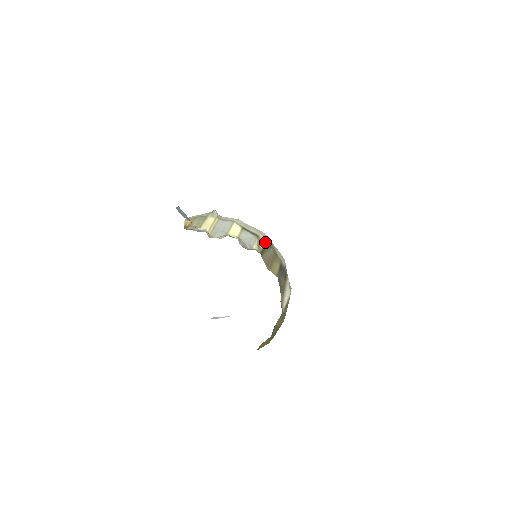
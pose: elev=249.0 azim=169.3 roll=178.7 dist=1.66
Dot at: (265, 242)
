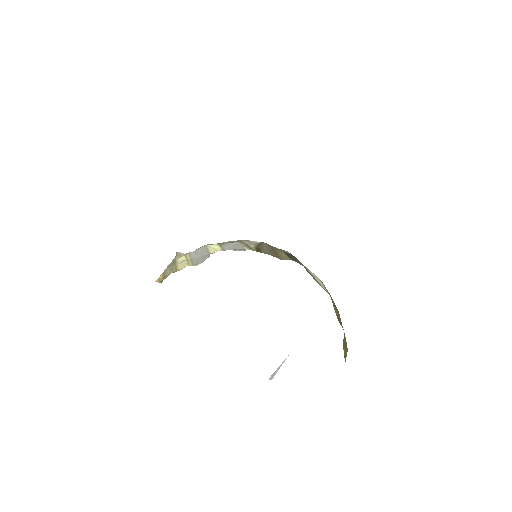
Dot at: (251, 244)
